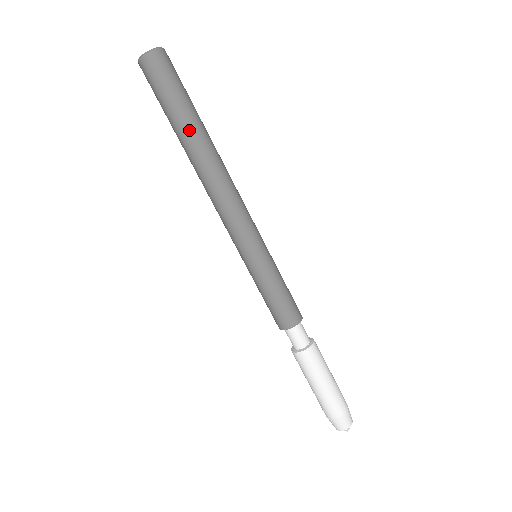
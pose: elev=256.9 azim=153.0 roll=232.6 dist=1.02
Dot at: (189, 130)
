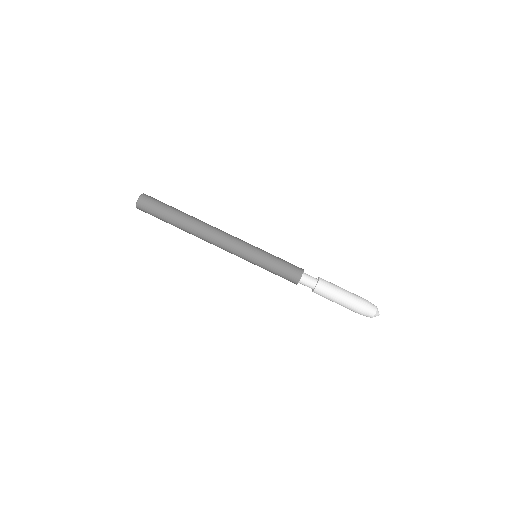
Dot at: (182, 215)
